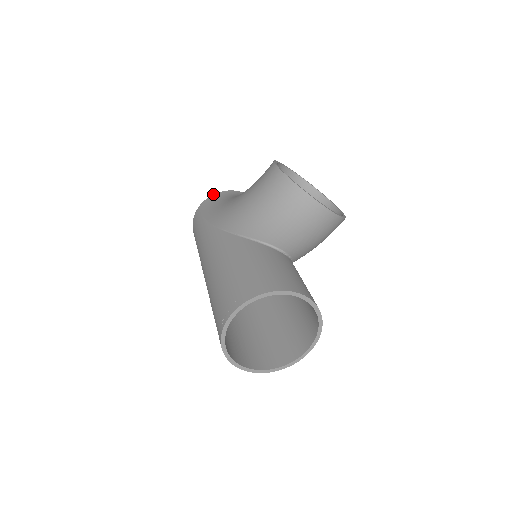
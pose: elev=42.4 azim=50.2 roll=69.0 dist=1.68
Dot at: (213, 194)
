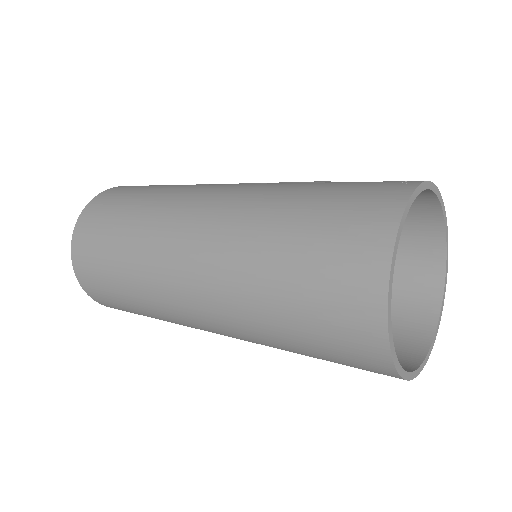
Dot at: occluded
